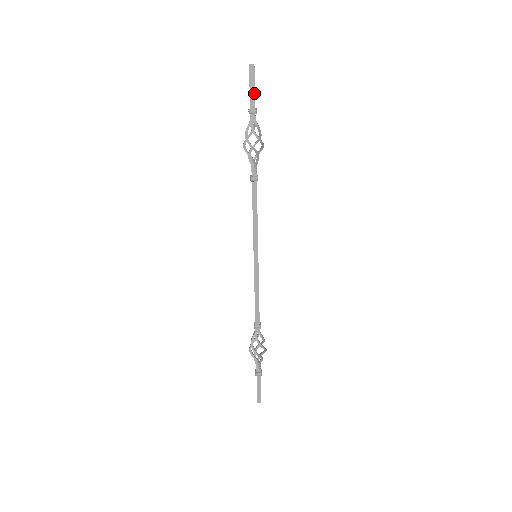
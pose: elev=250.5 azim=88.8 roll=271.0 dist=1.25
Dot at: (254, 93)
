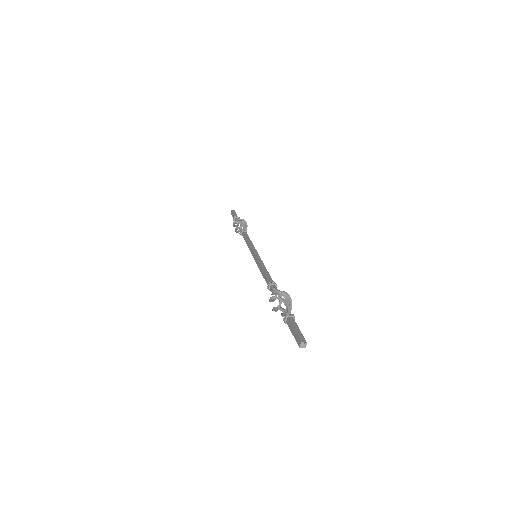
Dot at: occluded
